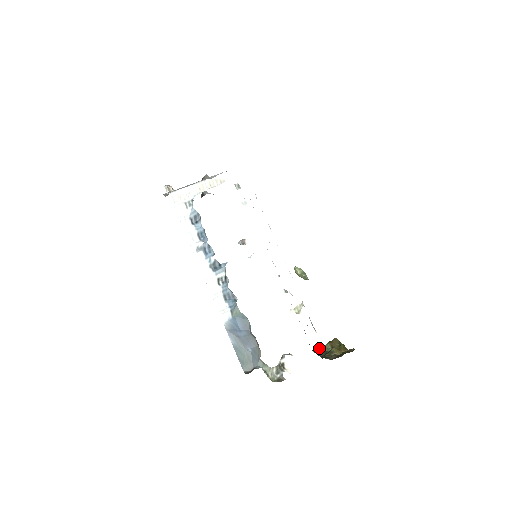
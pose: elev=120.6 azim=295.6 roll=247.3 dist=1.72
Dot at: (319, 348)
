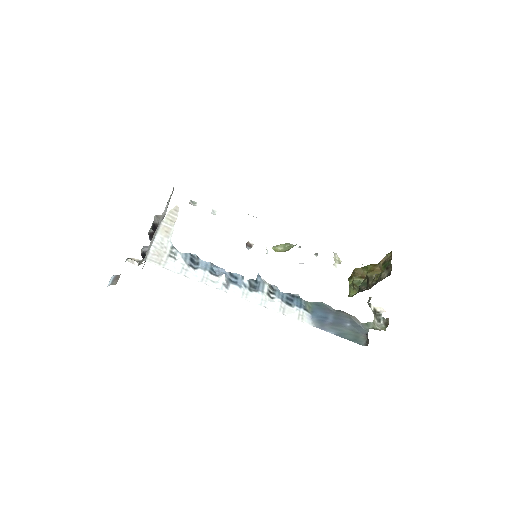
Dot at: (350, 290)
